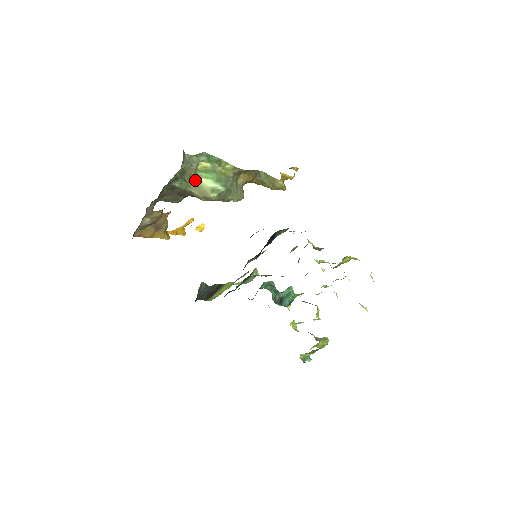
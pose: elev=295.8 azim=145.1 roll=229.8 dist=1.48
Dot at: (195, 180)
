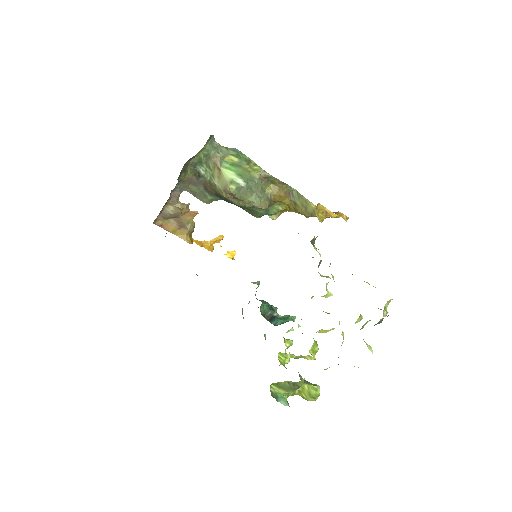
Dot at: (219, 170)
